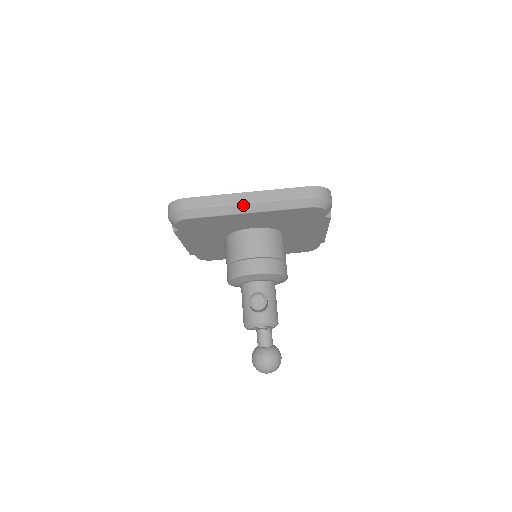
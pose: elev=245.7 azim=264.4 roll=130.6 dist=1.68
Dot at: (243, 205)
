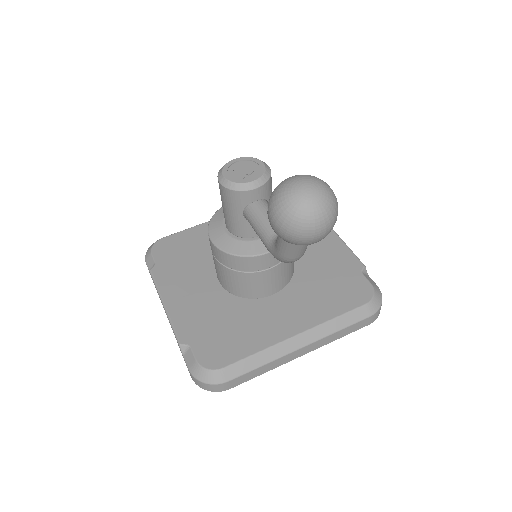
Dot at: occluded
